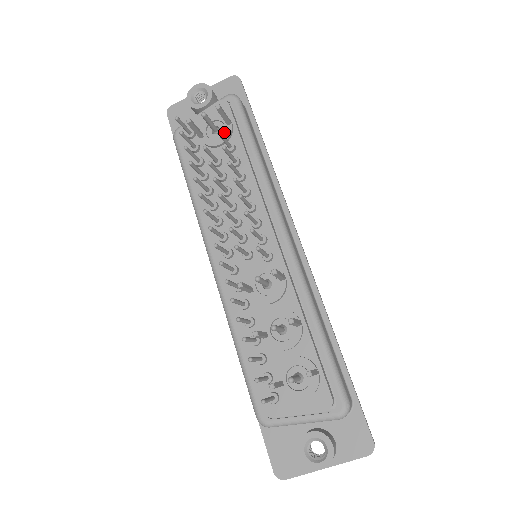
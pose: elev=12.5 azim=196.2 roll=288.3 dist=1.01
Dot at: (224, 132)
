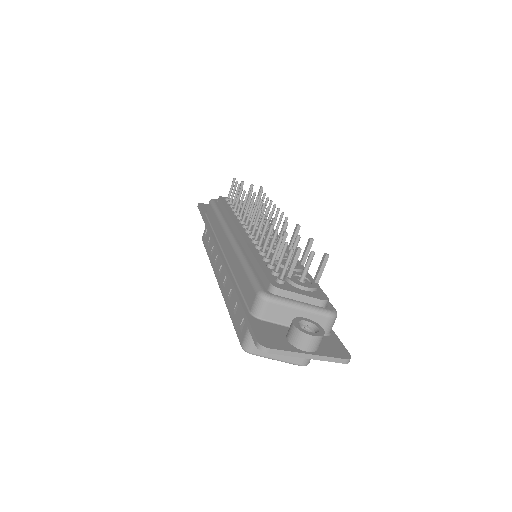
Dot at: occluded
